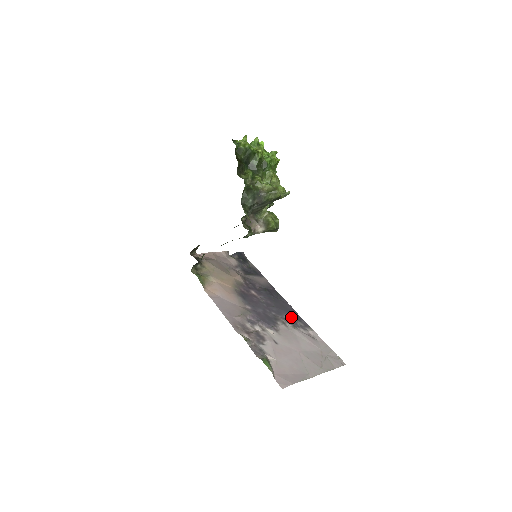
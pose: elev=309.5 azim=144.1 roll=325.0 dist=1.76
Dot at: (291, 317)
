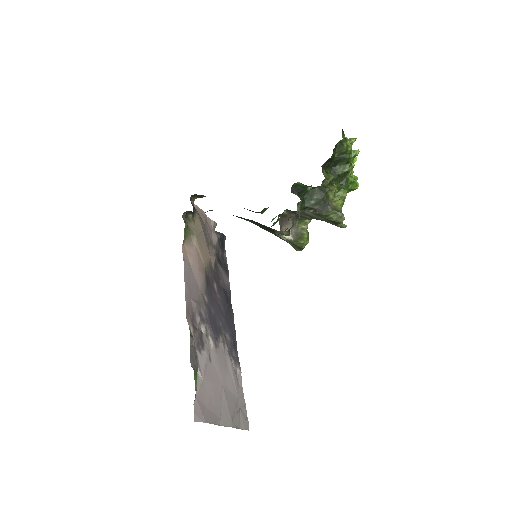
Dot at: (231, 340)
